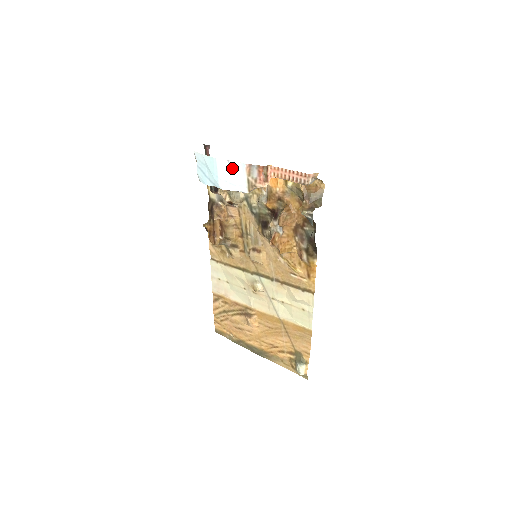
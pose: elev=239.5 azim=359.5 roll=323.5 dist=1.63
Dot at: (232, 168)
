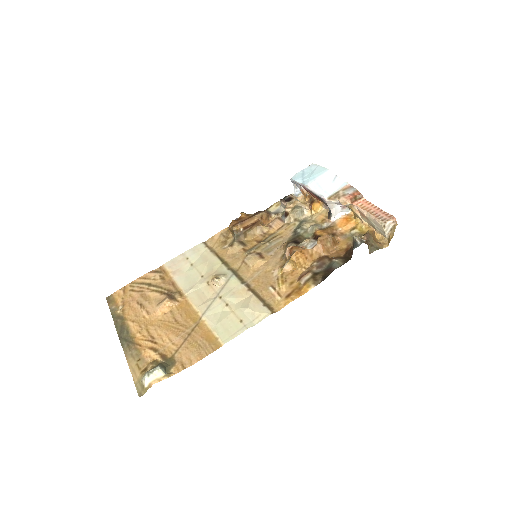
Dot at: (334, 181)
